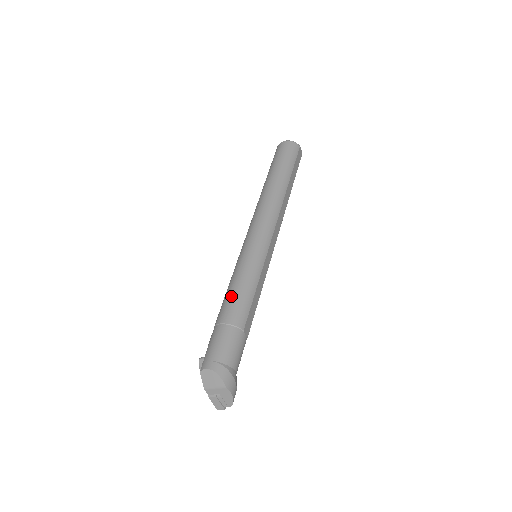
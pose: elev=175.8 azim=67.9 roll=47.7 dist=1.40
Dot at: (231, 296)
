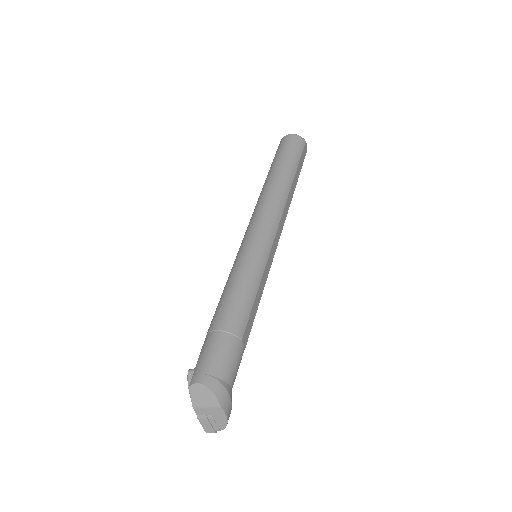
Dot at: (228, 299)
